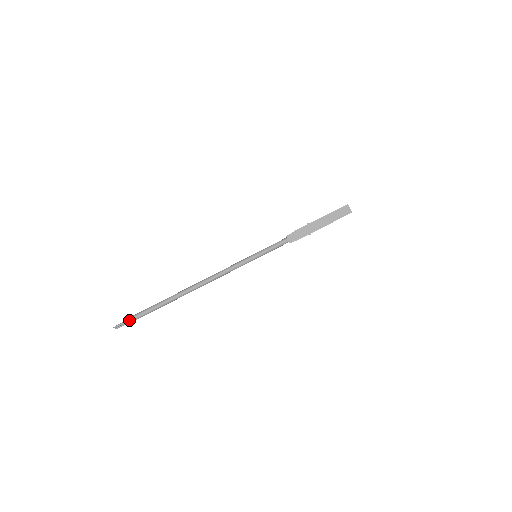
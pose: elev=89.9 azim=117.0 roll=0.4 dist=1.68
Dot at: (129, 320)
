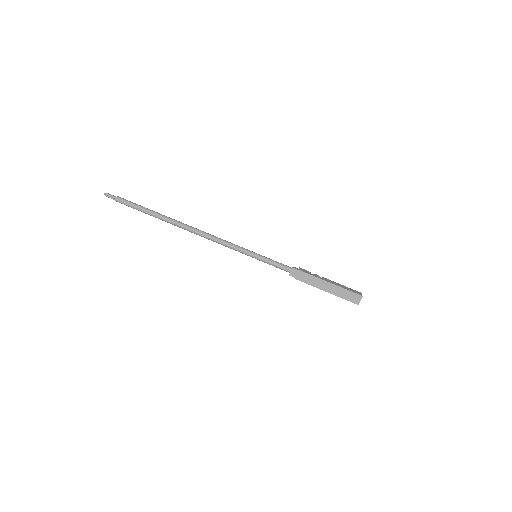
Dot at: (120, 200)
